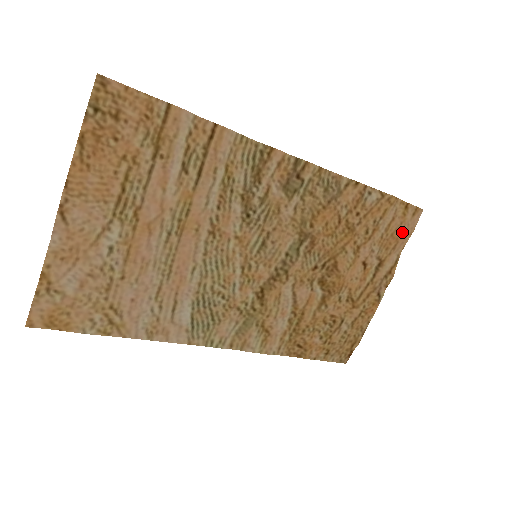
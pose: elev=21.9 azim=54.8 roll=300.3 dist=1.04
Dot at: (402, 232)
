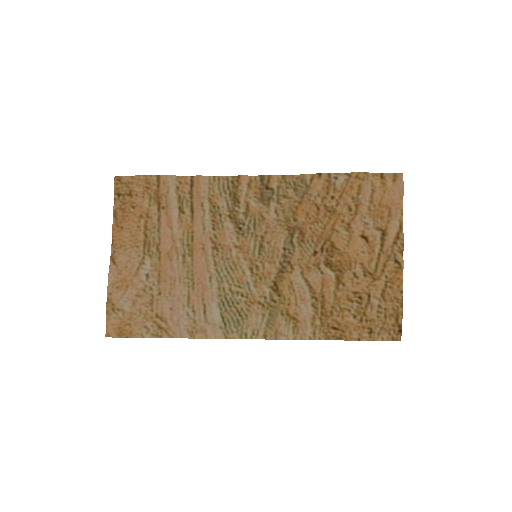
Dot at: (389, 199)
